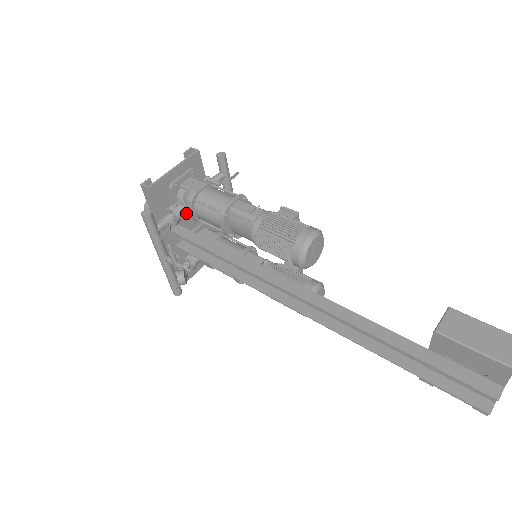
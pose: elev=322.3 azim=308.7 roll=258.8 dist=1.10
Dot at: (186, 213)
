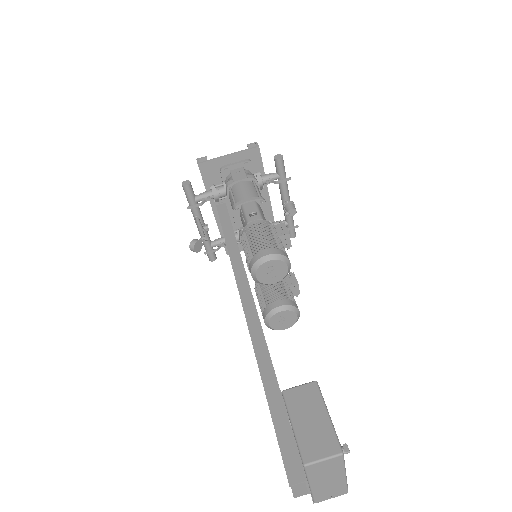
Dot at: occluded
